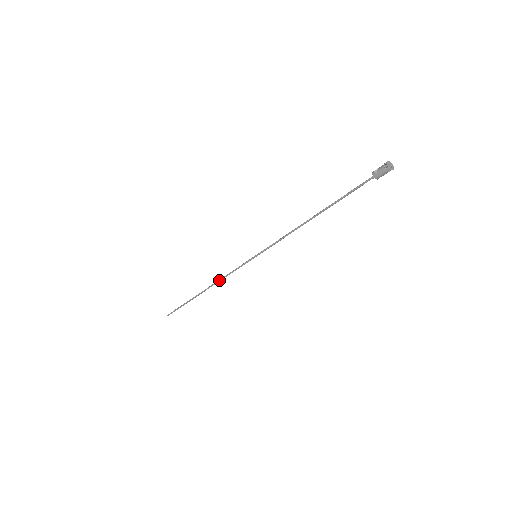
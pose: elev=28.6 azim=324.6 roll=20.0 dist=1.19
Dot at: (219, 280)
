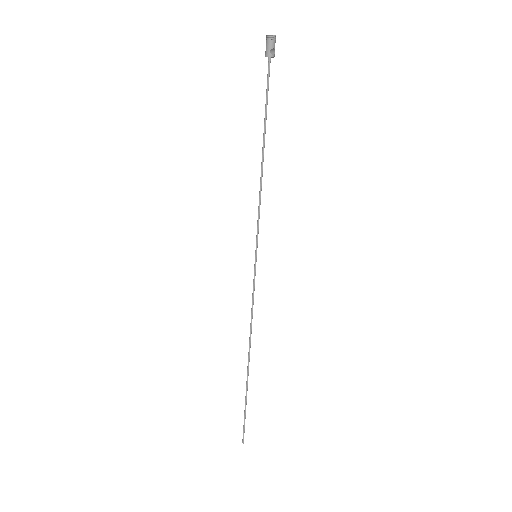
Dot at: (250, 327)
